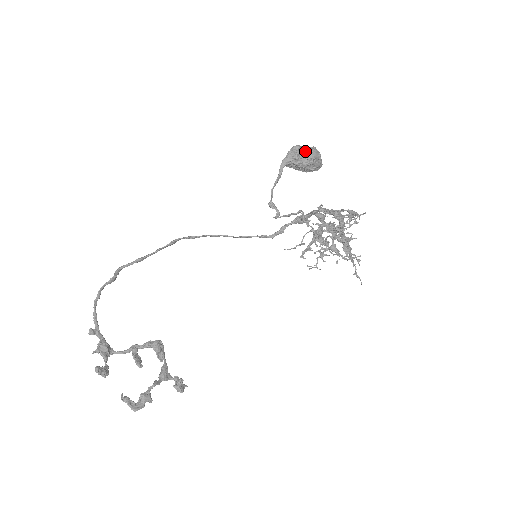
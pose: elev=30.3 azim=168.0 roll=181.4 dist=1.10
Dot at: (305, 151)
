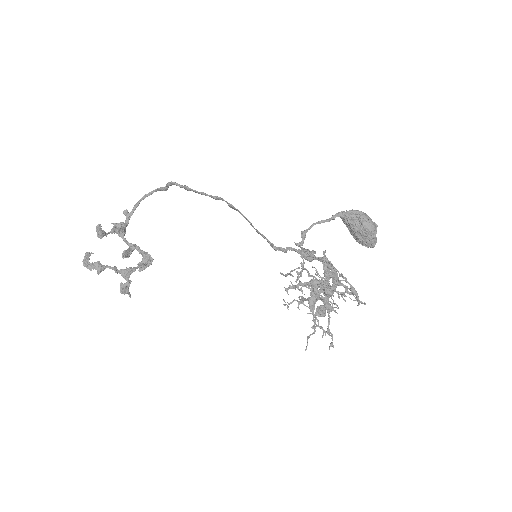
Dot at: (364, 218)
